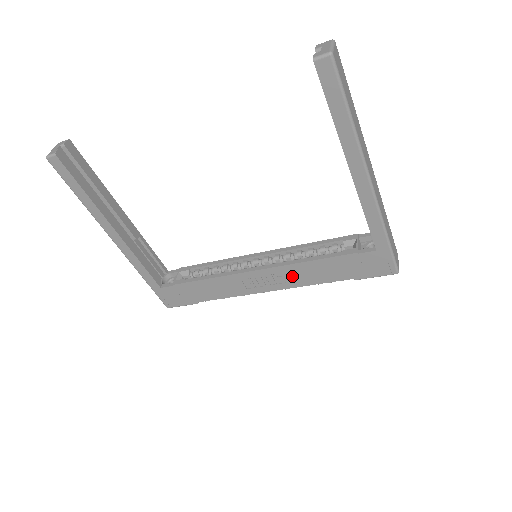
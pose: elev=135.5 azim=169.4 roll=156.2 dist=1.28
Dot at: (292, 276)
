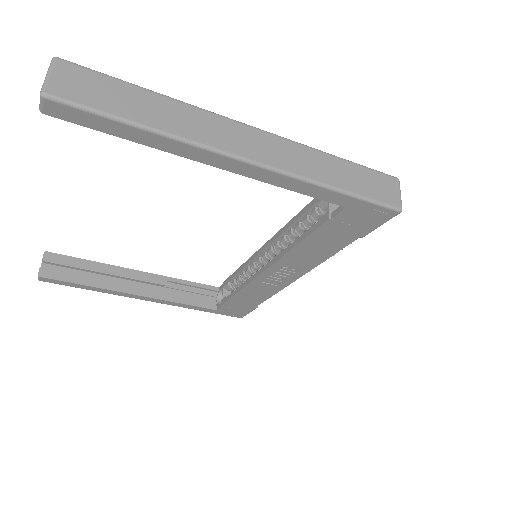
Dot at: (298, 262)
